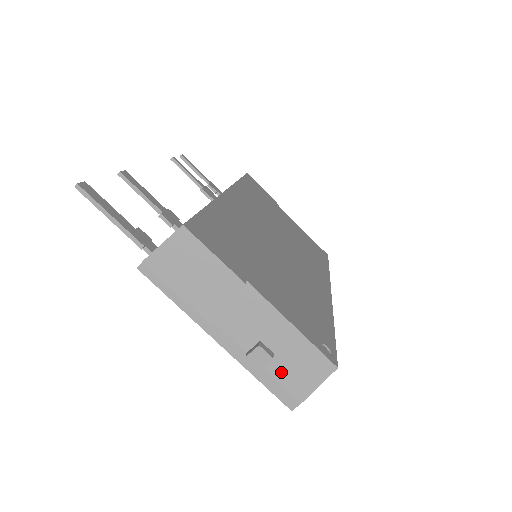
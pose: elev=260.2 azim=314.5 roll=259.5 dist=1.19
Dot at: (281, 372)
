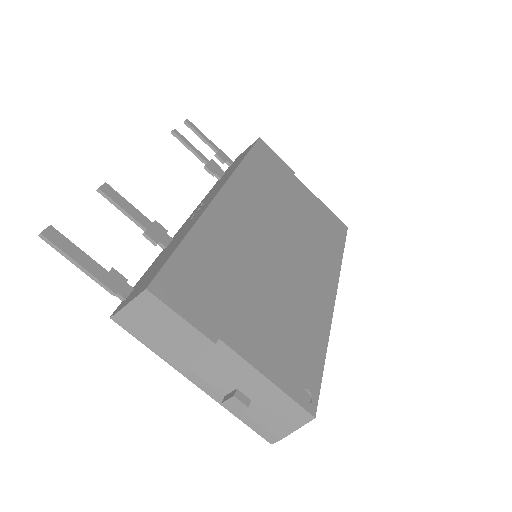
Dot at: (259, 415)
